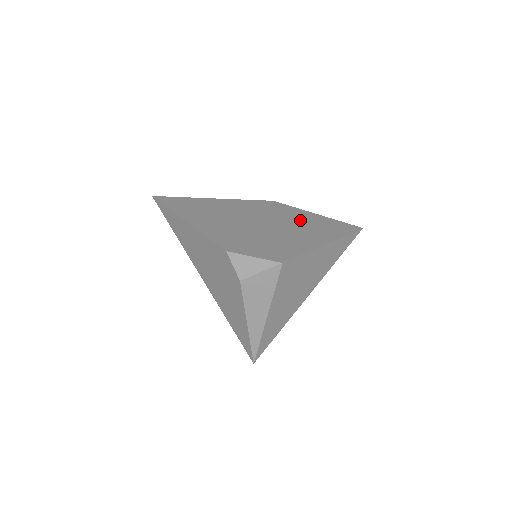
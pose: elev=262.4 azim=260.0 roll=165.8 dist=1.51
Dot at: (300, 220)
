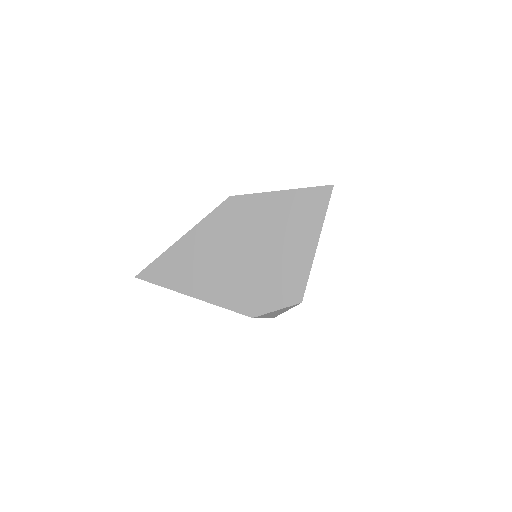
Dot at: (274, 217)
